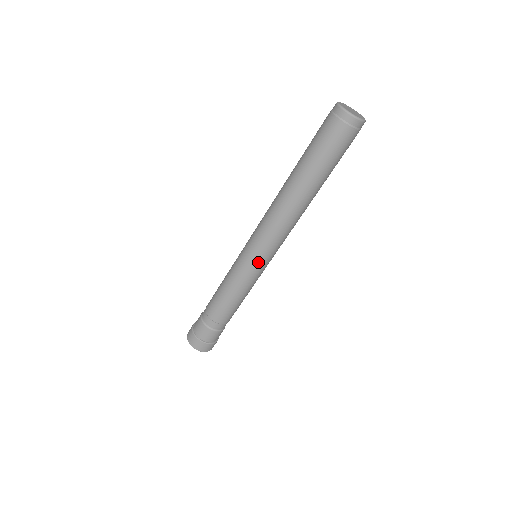
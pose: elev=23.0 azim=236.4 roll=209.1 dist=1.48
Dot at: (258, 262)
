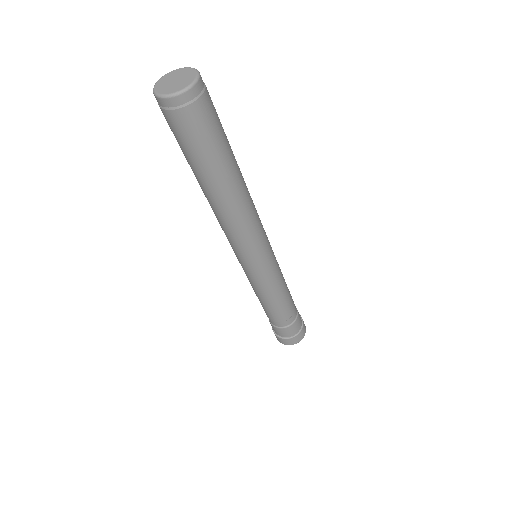
Dot at: (251, 268)
